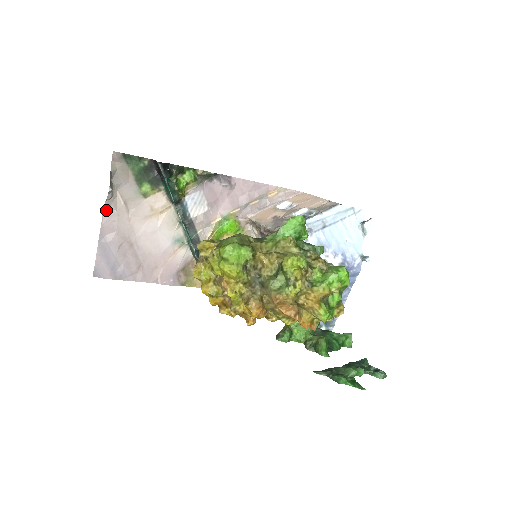
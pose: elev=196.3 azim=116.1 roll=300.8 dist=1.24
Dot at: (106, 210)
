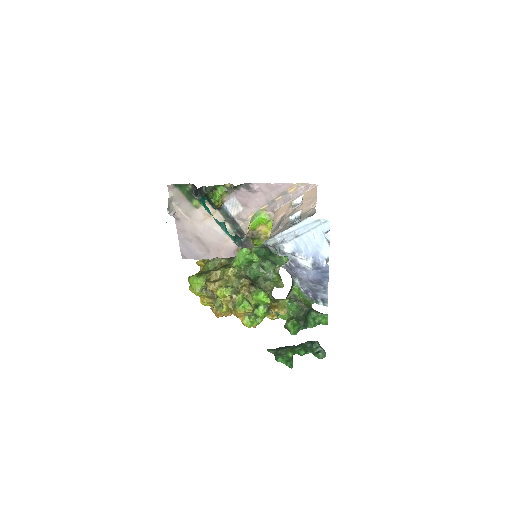
Dot at: (176, 219)
